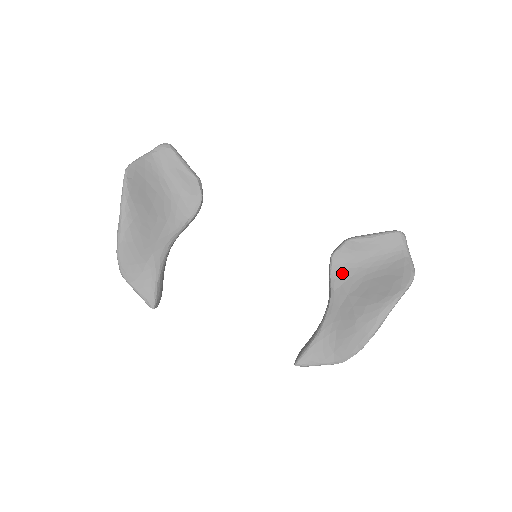
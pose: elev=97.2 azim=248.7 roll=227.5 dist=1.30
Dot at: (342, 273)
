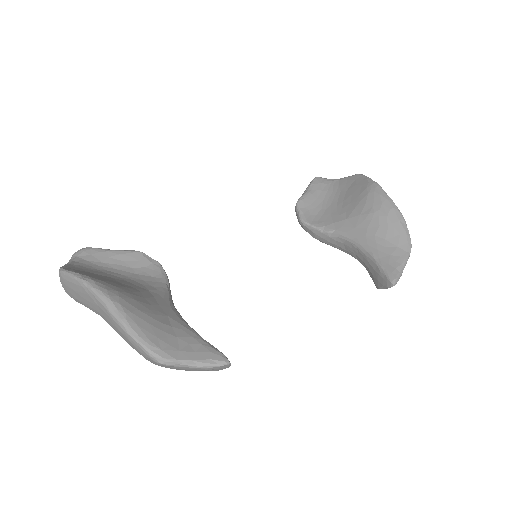
Dot at: (323, 220)
